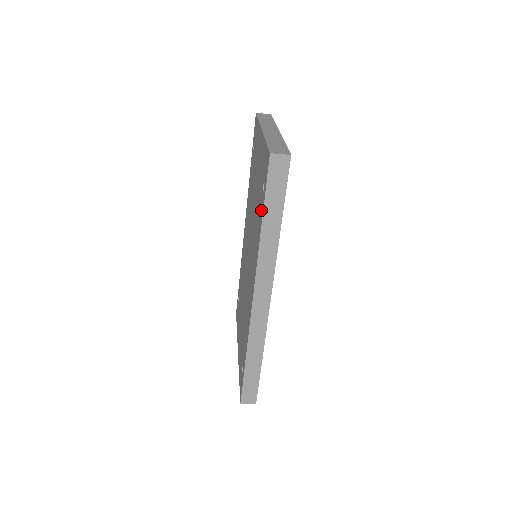
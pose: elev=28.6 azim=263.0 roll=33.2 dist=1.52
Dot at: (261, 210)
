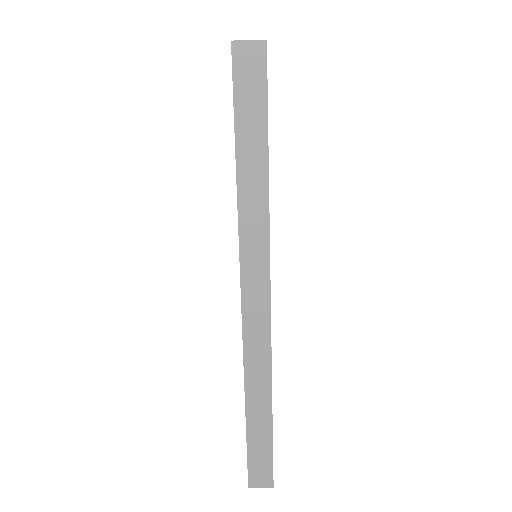
Dot at: occluded
